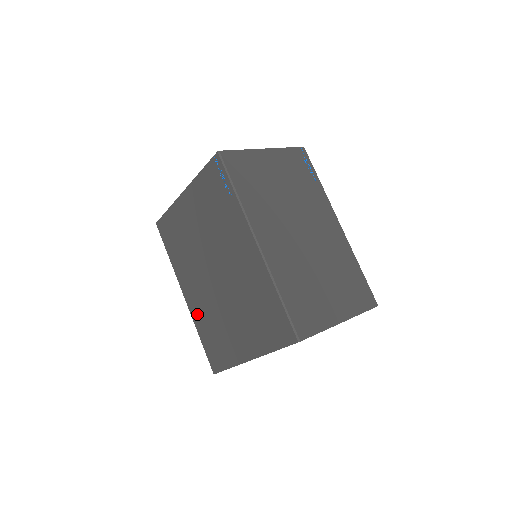
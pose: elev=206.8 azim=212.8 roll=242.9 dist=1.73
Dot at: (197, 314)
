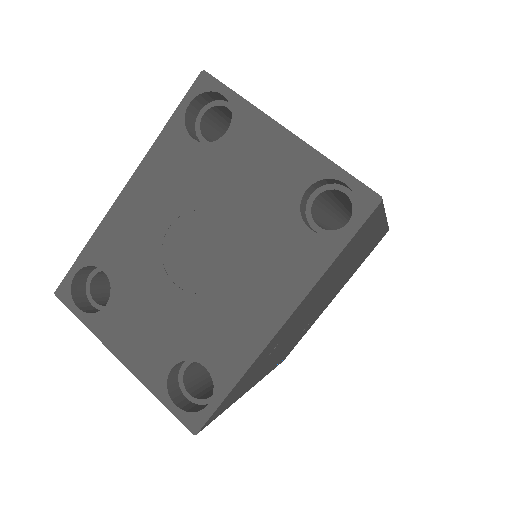
Dot at: occluded
